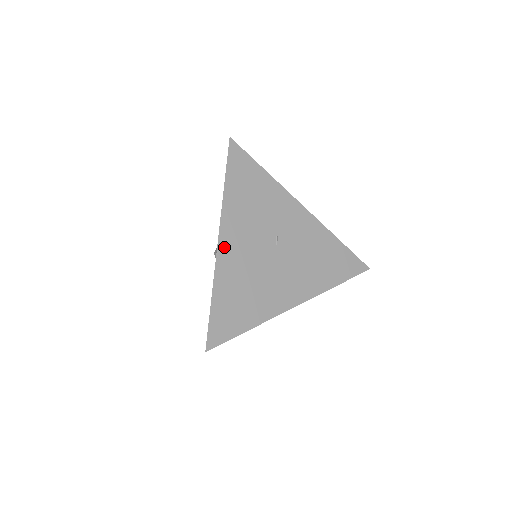
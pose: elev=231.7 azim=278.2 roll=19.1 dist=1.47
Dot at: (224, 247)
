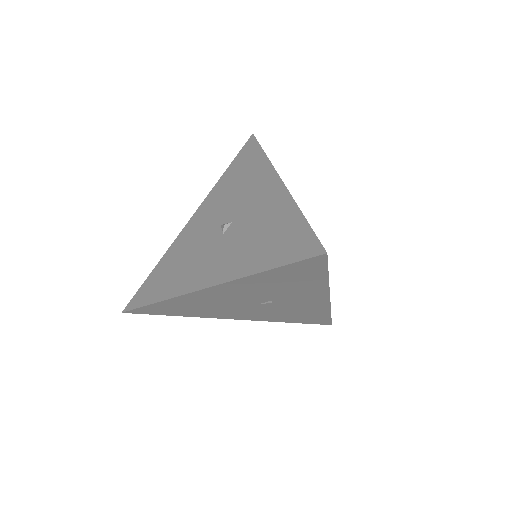
Dot at: occluded
